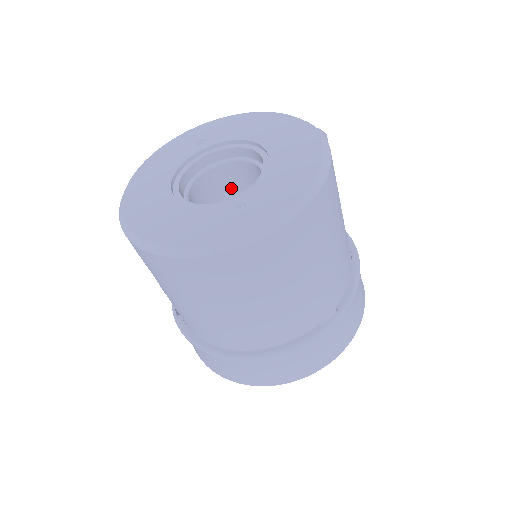
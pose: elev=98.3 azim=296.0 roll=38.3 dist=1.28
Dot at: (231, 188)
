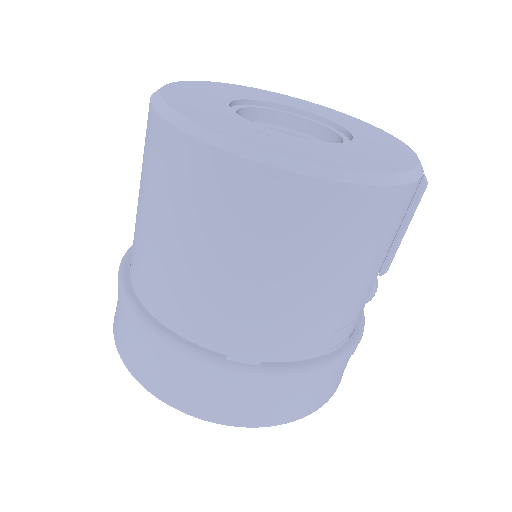
Dot at: occluded
